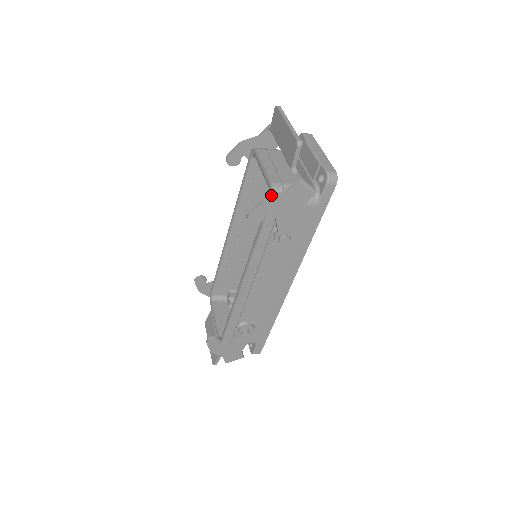
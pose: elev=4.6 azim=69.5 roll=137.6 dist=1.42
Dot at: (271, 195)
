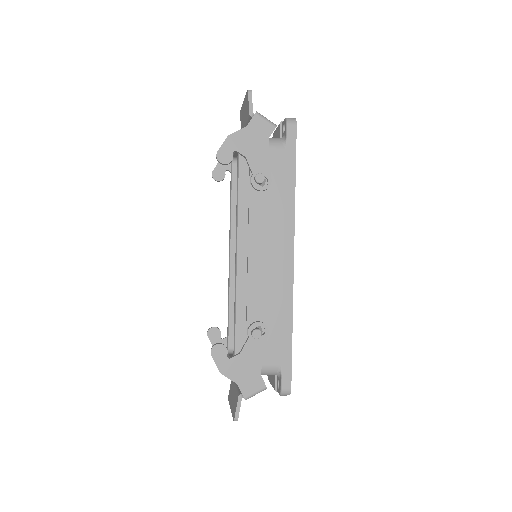
Dot at: (234, 133)
